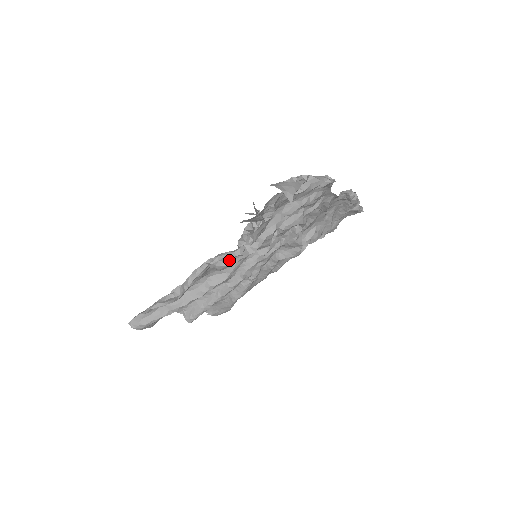
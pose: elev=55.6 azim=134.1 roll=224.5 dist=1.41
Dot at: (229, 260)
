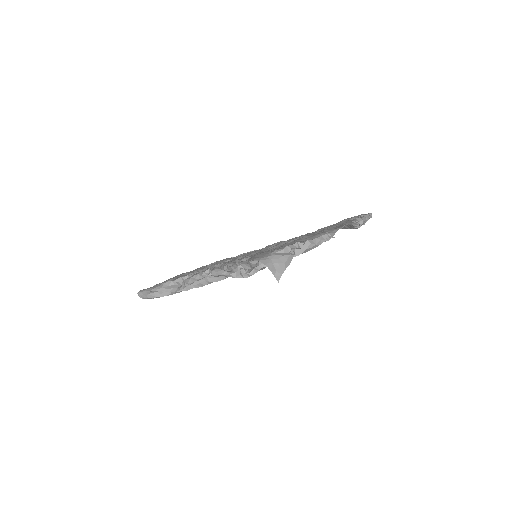
Dot at: occluded
